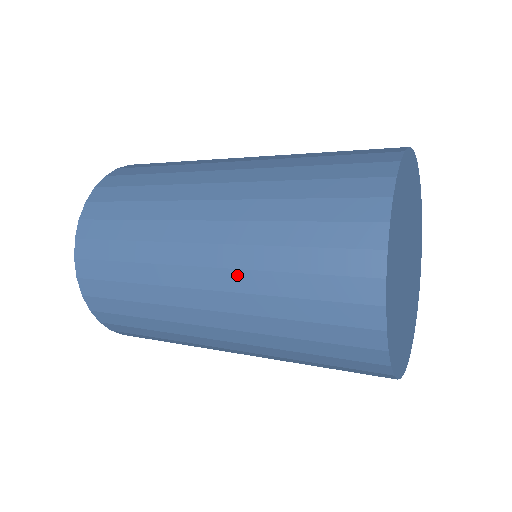
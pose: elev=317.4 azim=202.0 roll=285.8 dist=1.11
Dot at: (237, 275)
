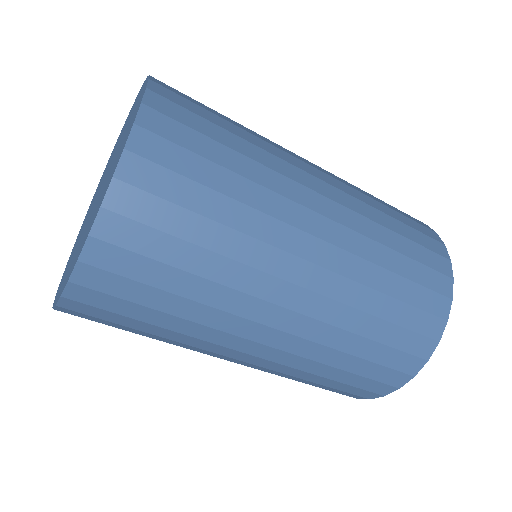
Dot at: (343, 283)
